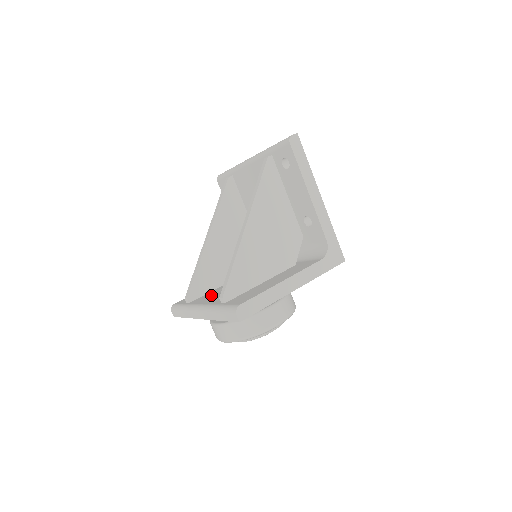
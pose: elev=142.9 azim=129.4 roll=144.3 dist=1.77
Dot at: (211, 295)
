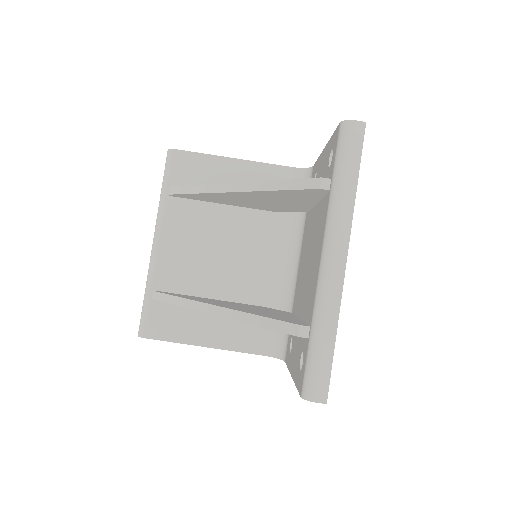
Dot at: (188, 224)
